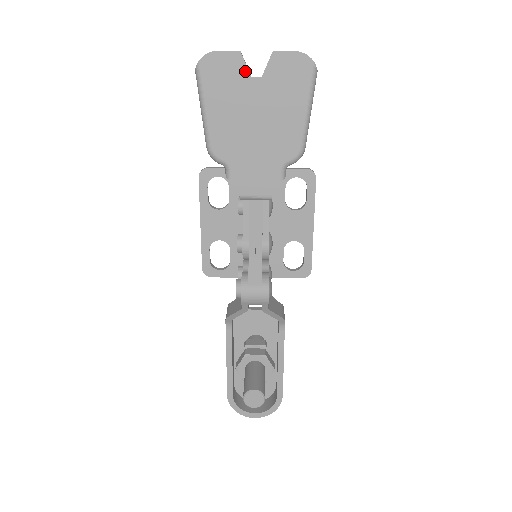
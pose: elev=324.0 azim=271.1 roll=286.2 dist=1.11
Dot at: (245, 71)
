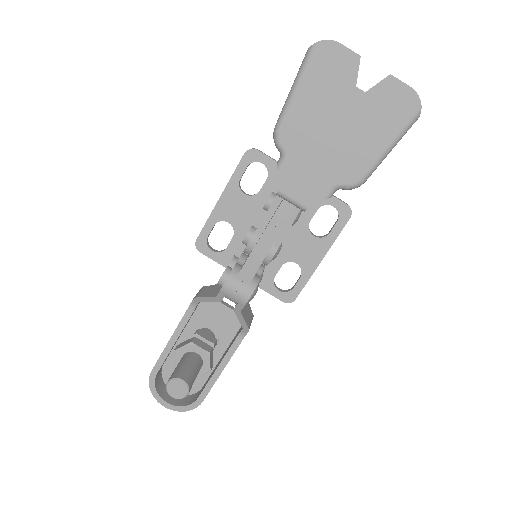
Dot at: (354, 77)
